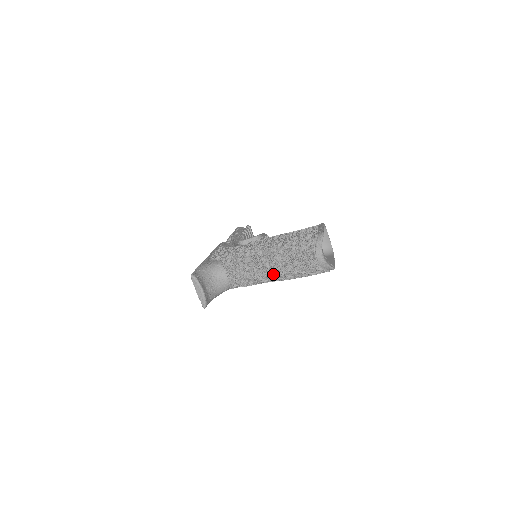
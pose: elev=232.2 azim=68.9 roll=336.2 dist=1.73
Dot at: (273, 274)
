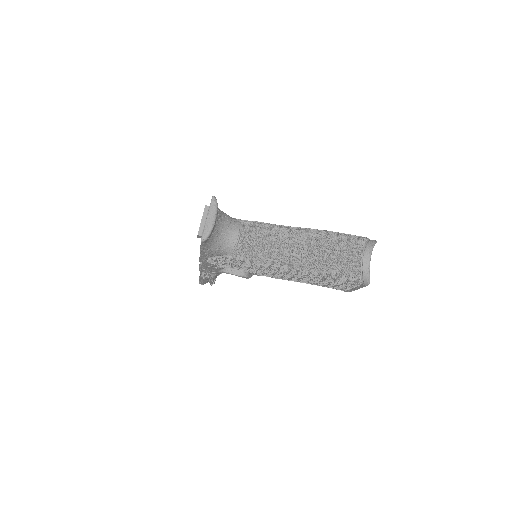
Dot at: (299, 254)
